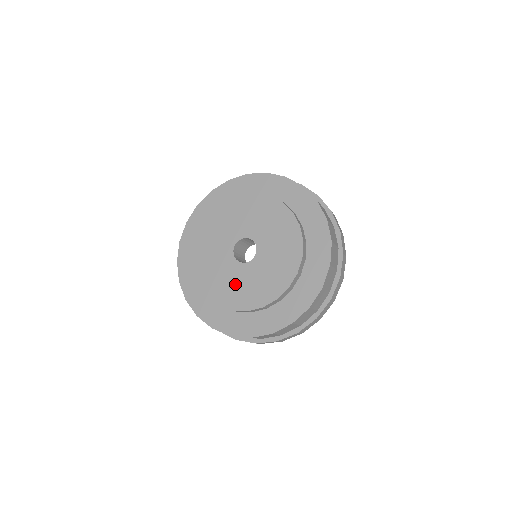
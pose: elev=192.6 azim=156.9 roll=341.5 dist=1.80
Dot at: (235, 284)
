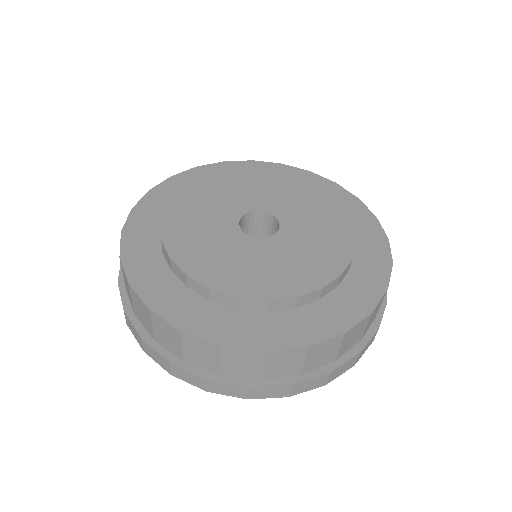
Dot at: (274, 264)
